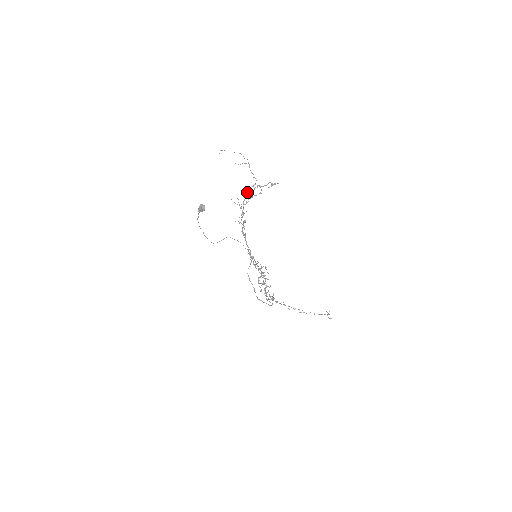
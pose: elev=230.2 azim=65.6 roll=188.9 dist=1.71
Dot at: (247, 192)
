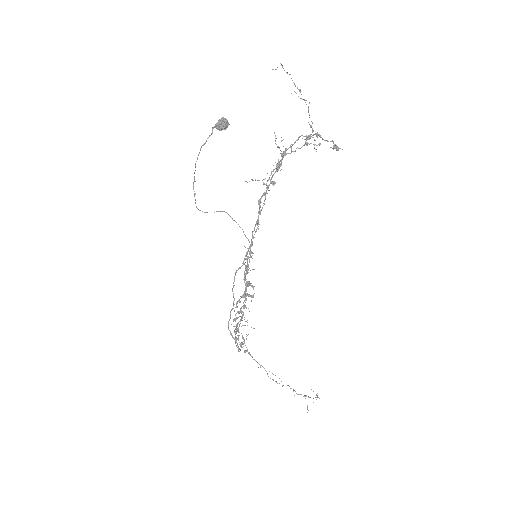
Dot at: occluded
